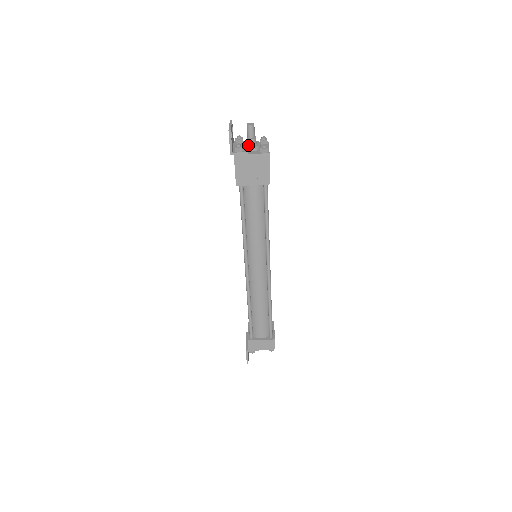
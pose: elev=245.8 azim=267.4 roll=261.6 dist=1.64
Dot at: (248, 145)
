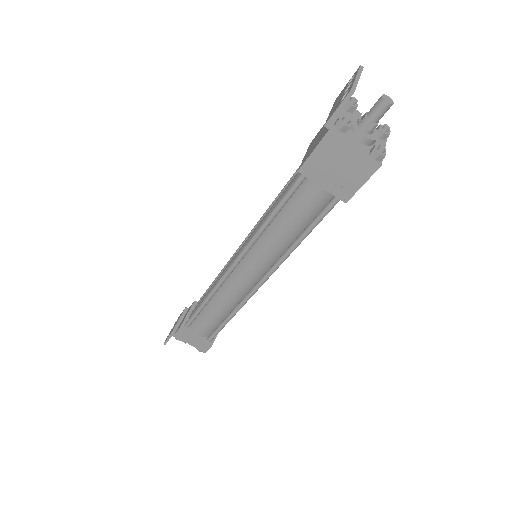
Dot at: (359, 127)
